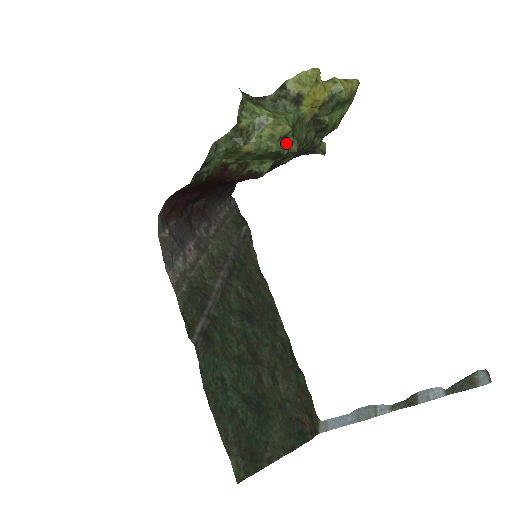
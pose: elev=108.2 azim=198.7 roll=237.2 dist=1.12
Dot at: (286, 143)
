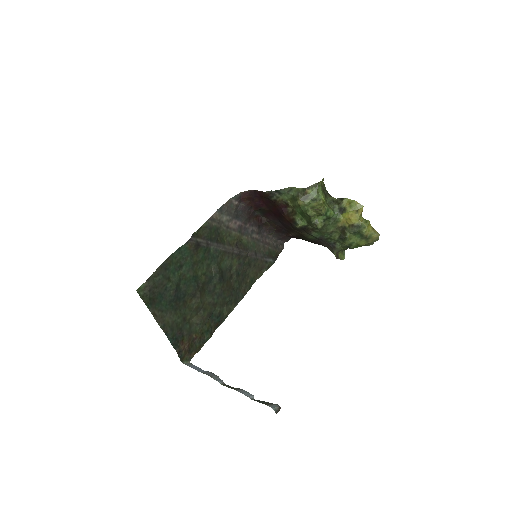
Dot at: (318, 219)
